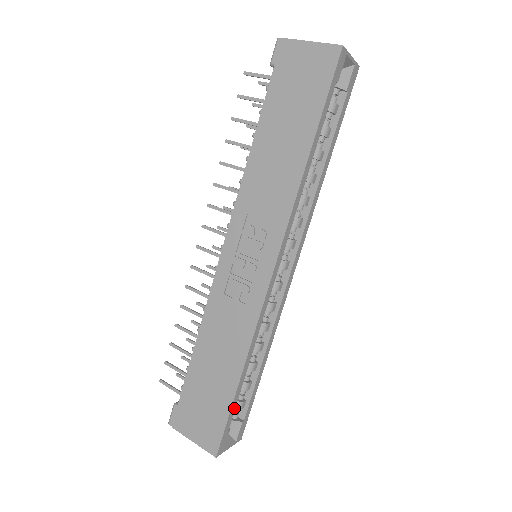
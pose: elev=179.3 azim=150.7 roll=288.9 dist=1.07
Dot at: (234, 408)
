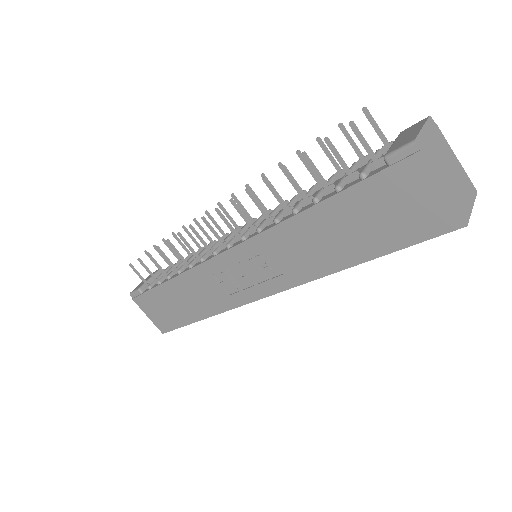
Dot at: occluded
